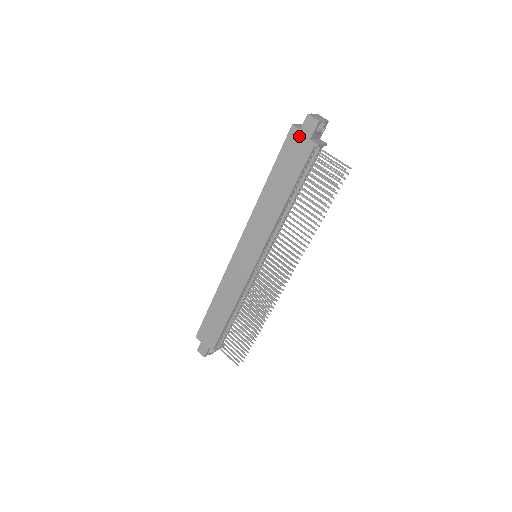
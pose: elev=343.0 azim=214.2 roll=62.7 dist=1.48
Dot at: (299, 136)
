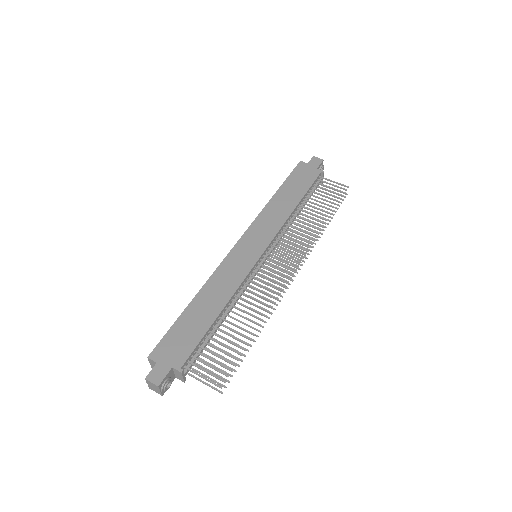
Dot at: (307, 166)
